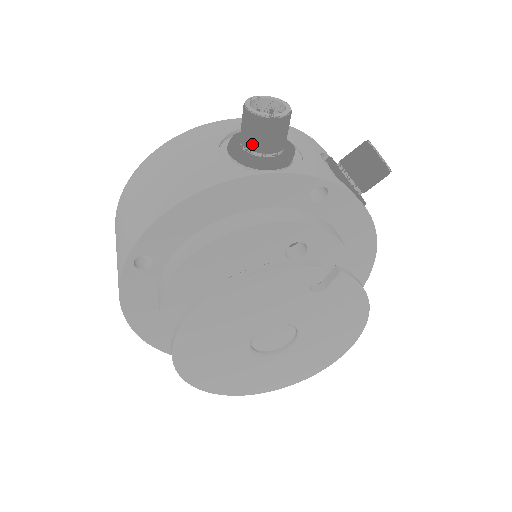
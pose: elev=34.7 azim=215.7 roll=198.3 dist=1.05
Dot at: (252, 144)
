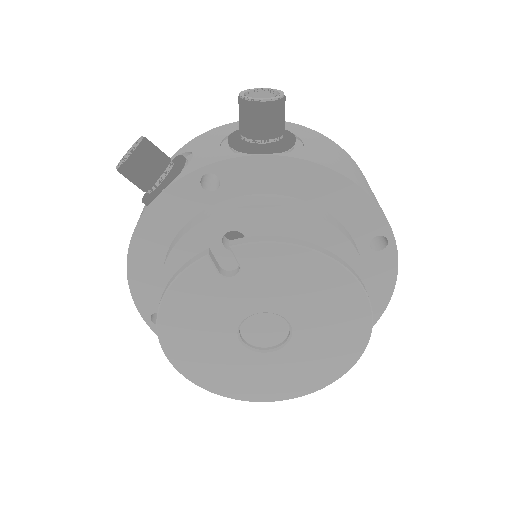
Dot at: (140, 188)
